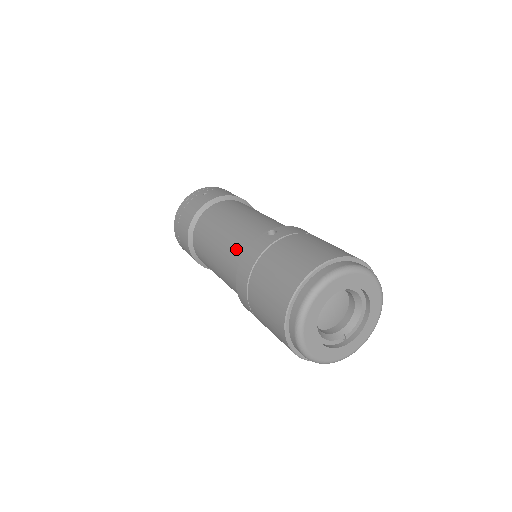
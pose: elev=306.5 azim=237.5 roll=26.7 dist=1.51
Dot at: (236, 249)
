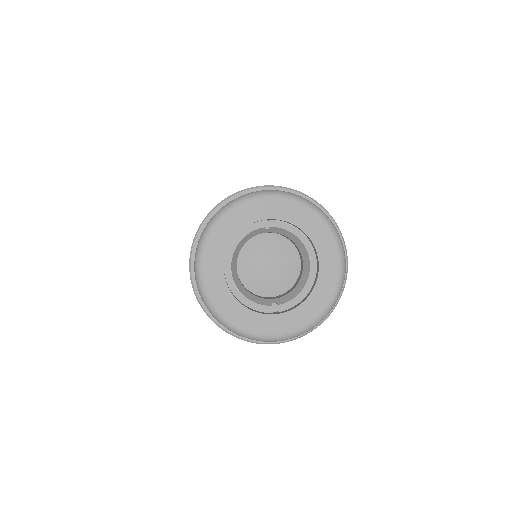
Dot at: occluded
